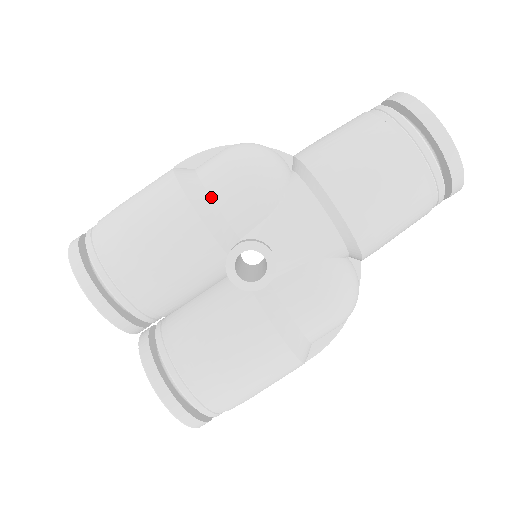
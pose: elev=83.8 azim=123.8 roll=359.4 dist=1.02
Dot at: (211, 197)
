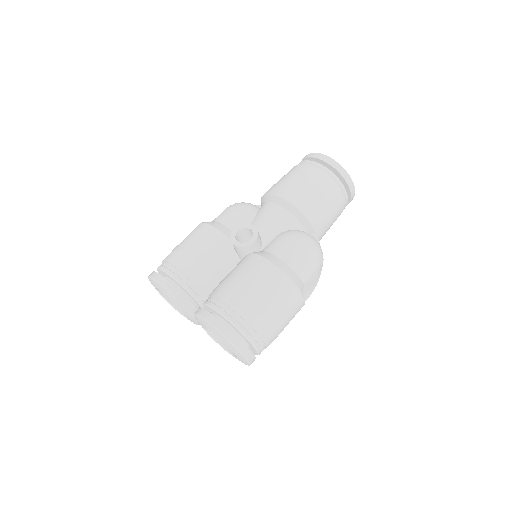
Dot at: (218, 222)
